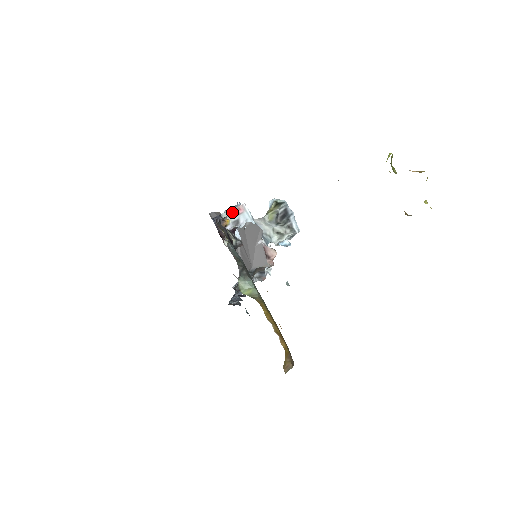
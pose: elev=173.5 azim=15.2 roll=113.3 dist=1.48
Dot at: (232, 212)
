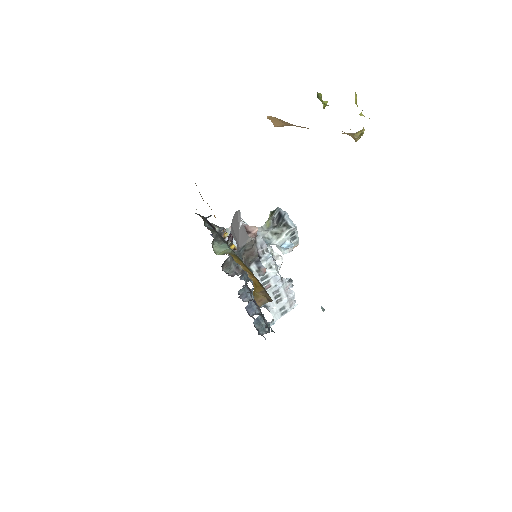
Dot at: (230, 227)
